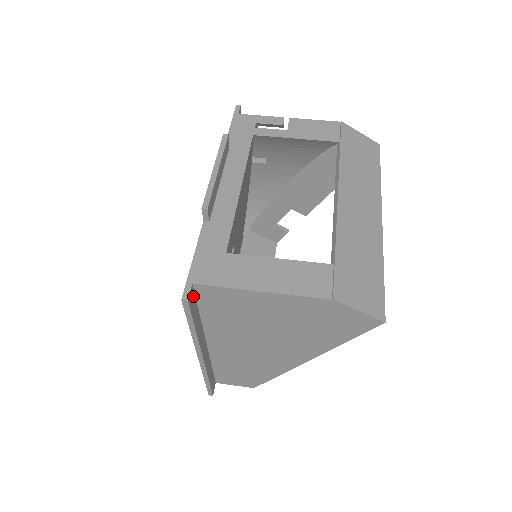
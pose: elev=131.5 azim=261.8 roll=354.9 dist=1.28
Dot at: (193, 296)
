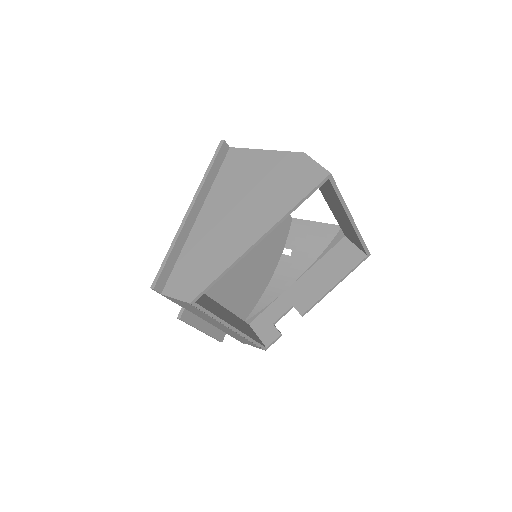
Dot at: (225, 154)
